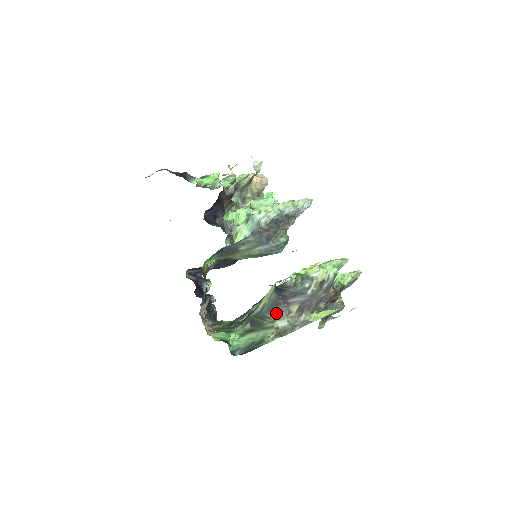
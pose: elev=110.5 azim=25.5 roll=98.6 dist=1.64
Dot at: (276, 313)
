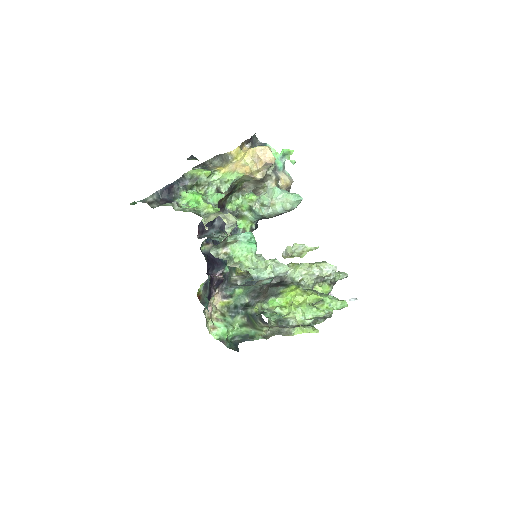
Dot at: (264, 324)
